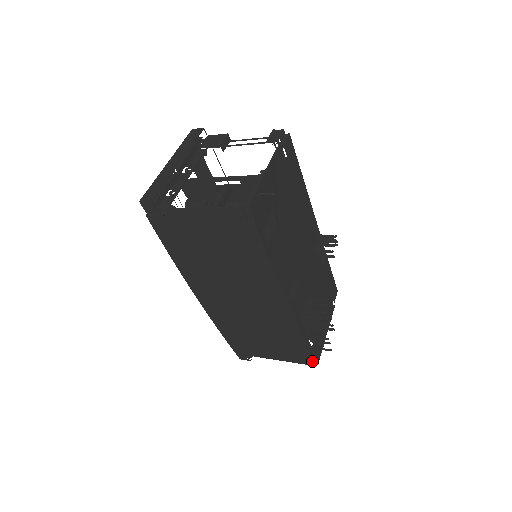
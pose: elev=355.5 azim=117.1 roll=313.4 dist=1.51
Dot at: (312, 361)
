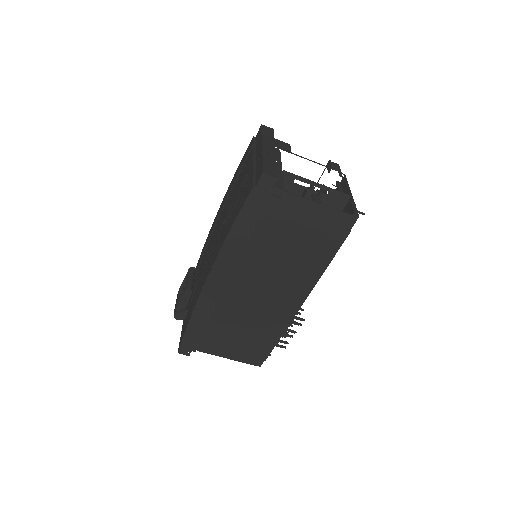
Dot at: (259, 362)
